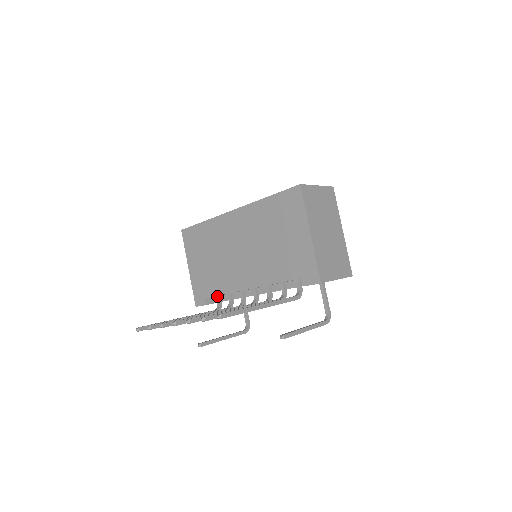
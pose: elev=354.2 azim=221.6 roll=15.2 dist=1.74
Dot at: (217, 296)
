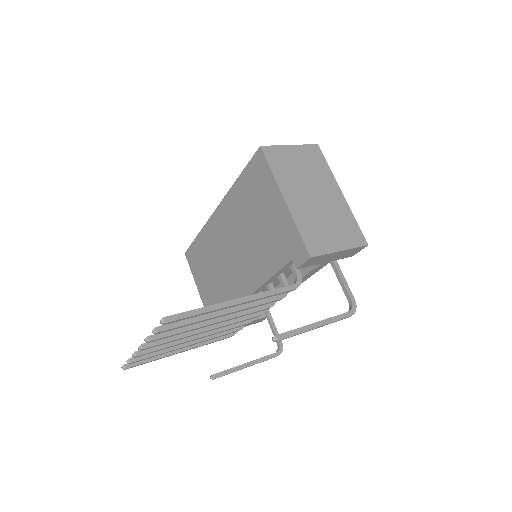
Dot at: occluded
